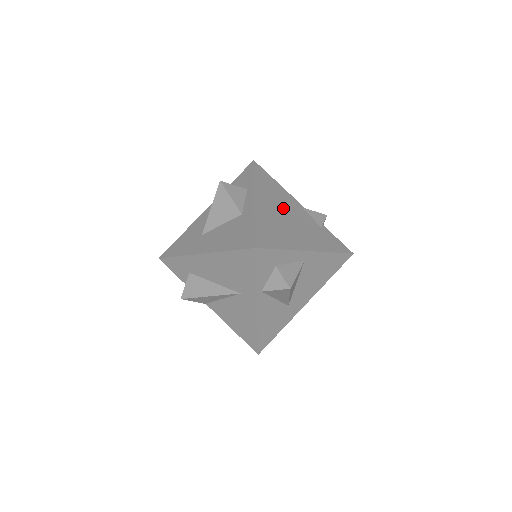
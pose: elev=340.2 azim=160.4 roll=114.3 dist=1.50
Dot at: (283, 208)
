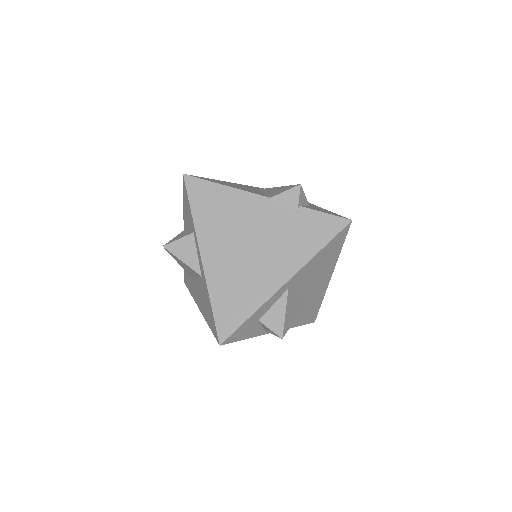
Dot at: (239, 234)
